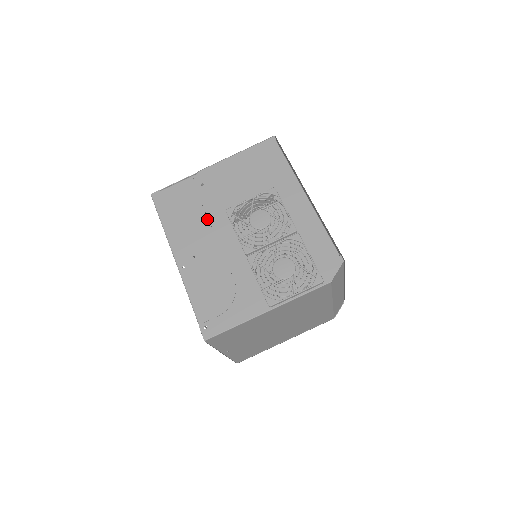
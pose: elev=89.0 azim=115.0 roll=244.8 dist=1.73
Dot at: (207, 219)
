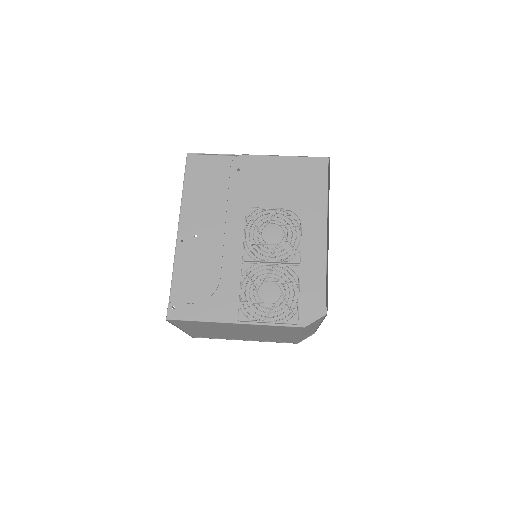
Dot at: (226, 206)
